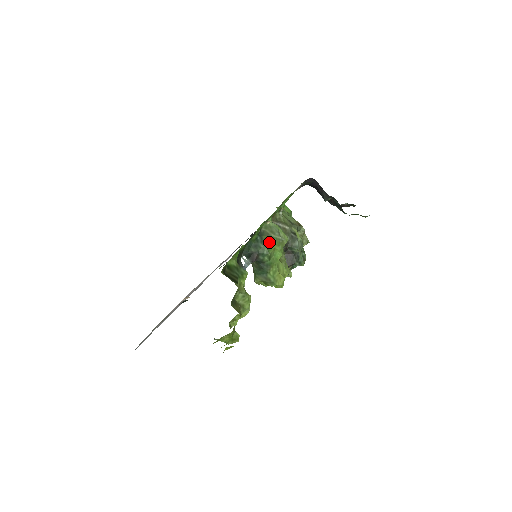
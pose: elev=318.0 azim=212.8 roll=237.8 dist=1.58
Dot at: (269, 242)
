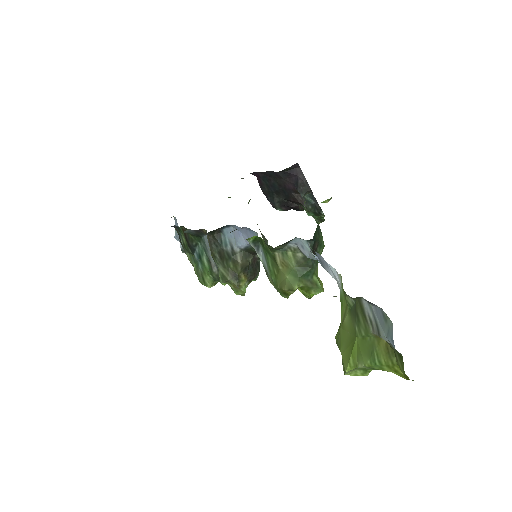
Dot at: occluded
